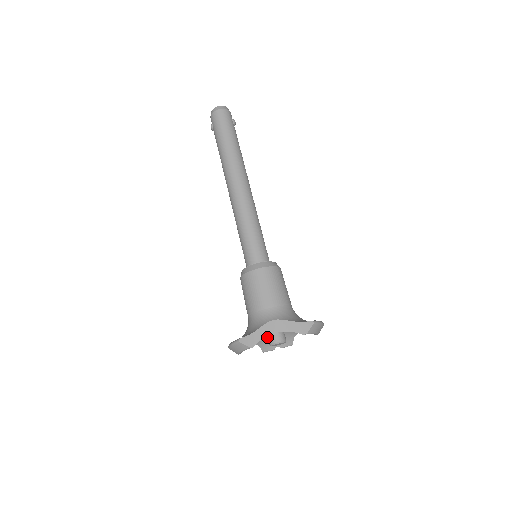
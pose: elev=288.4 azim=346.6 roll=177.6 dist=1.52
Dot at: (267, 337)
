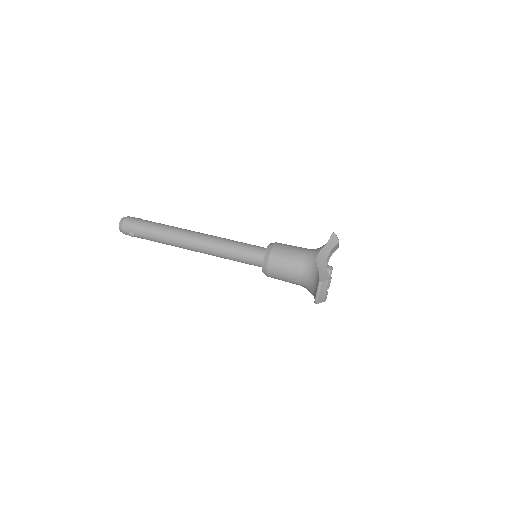
Dot at: occluded
